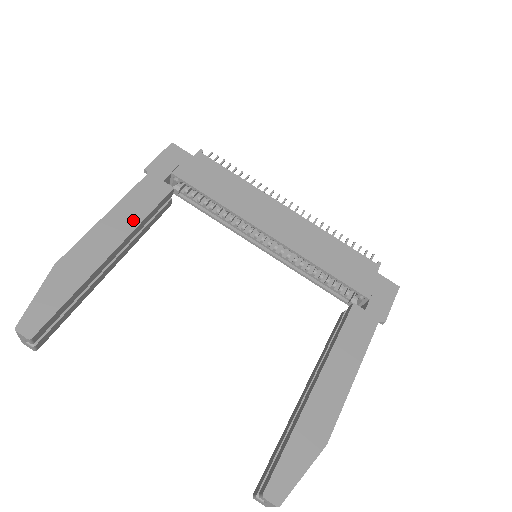
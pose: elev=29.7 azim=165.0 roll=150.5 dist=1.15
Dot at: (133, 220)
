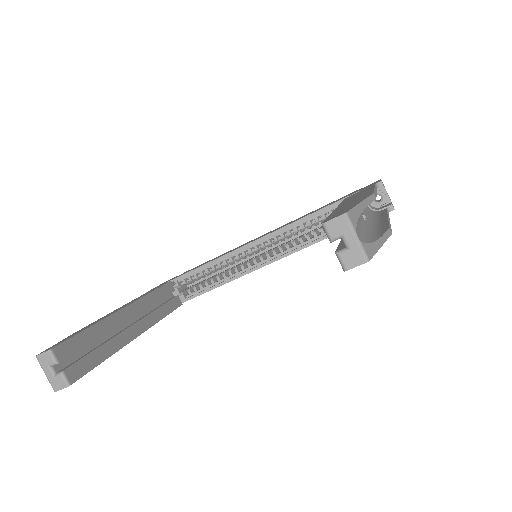
Dot at: occluded
